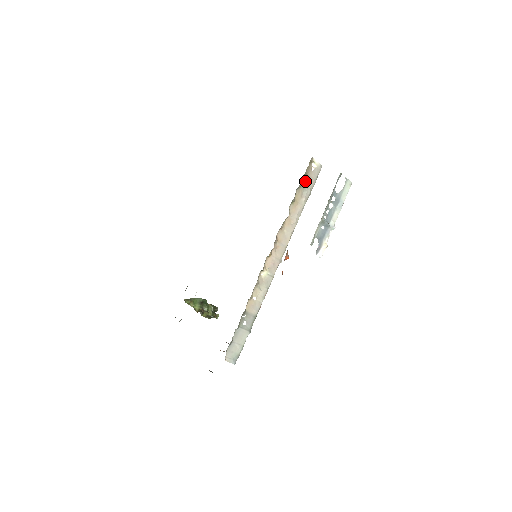
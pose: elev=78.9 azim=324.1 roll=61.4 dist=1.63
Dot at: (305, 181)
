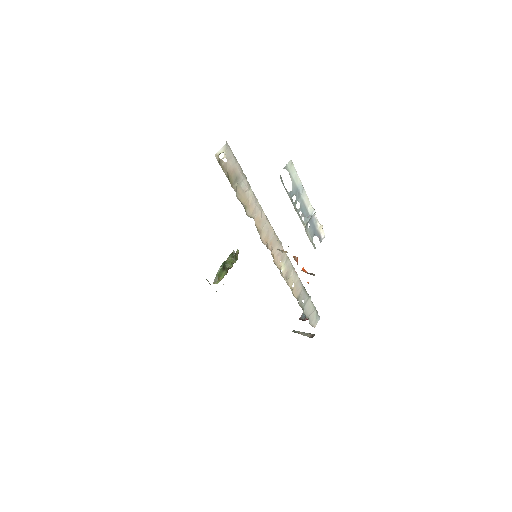
Dot at: (233, 179)
